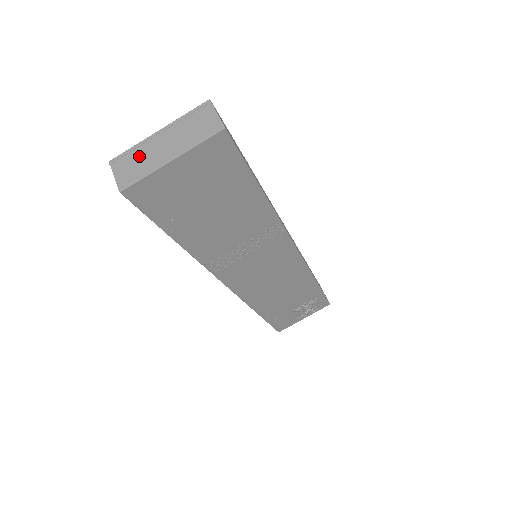
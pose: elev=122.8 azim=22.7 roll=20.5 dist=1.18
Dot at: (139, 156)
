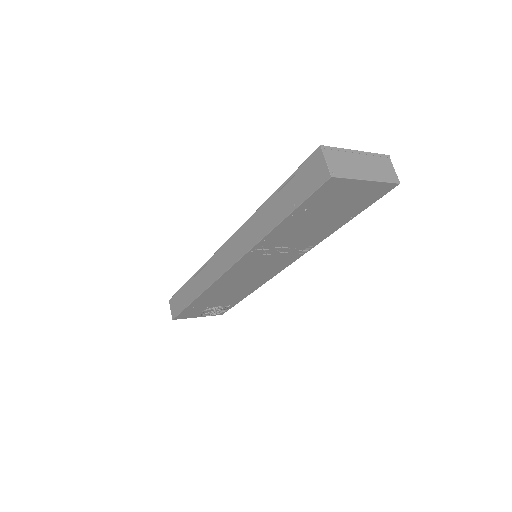
Dot at: (344, 159)
